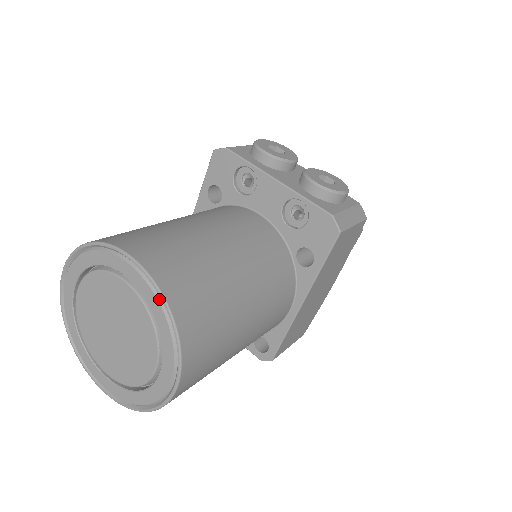
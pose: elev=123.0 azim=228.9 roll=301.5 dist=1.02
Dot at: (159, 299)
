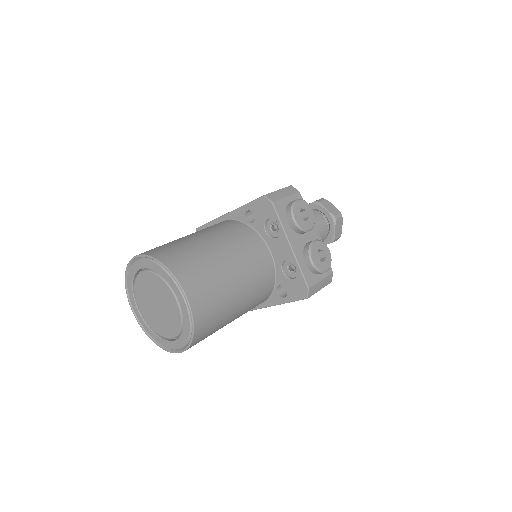
Dot at: (190, 322)
